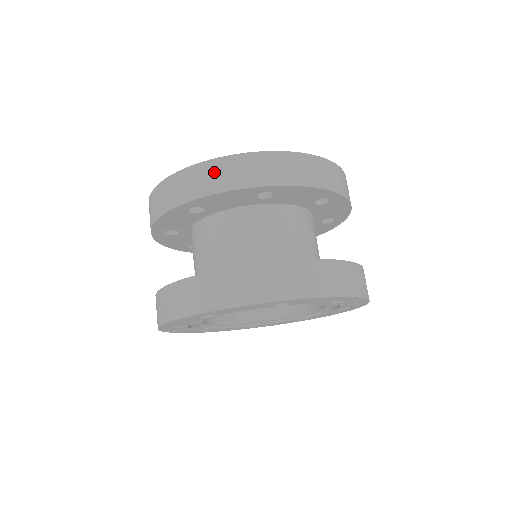
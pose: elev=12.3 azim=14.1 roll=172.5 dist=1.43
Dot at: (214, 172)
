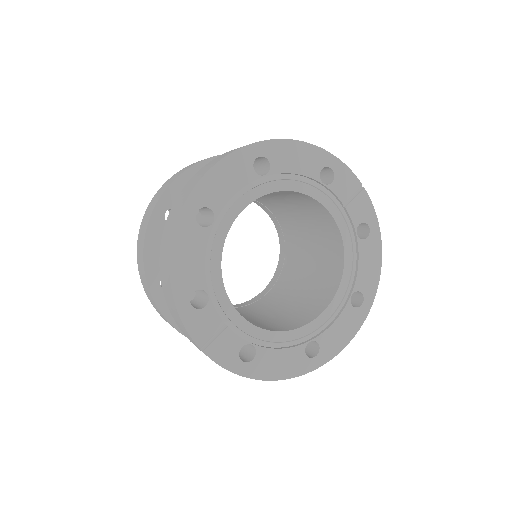
Dot at: (172, 178)
